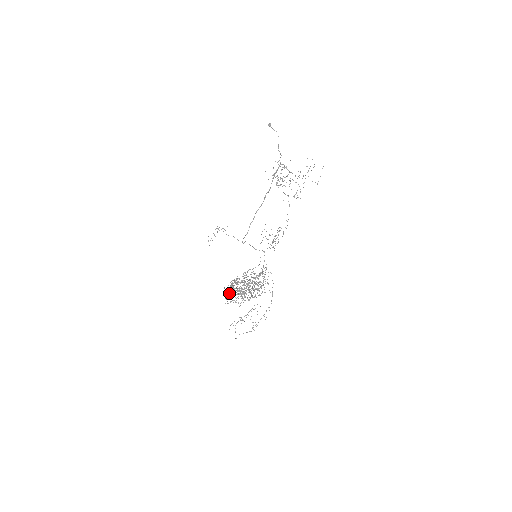
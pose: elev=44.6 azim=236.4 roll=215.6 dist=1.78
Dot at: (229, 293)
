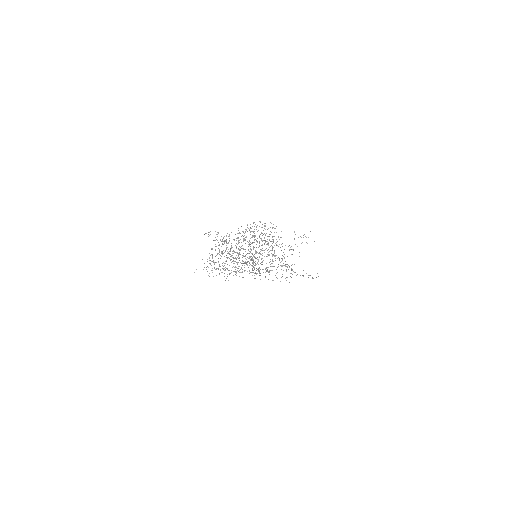
Dot at: occluded
